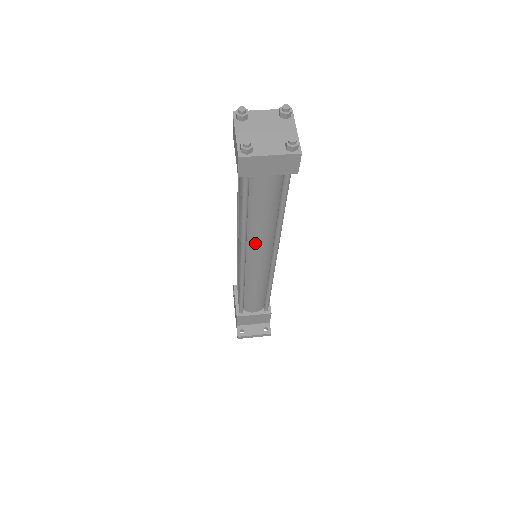
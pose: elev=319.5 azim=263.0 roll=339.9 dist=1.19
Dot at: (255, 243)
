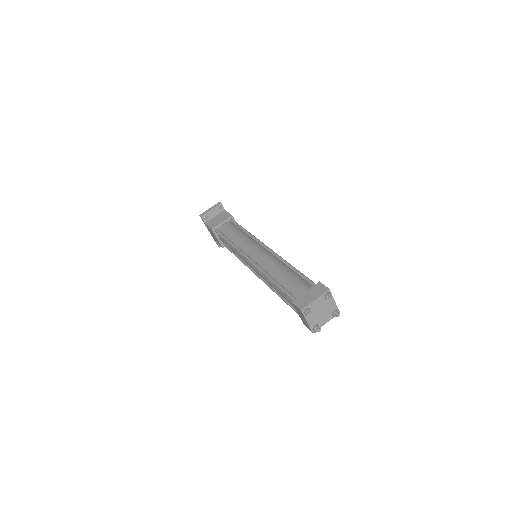
Dot at: occluded
